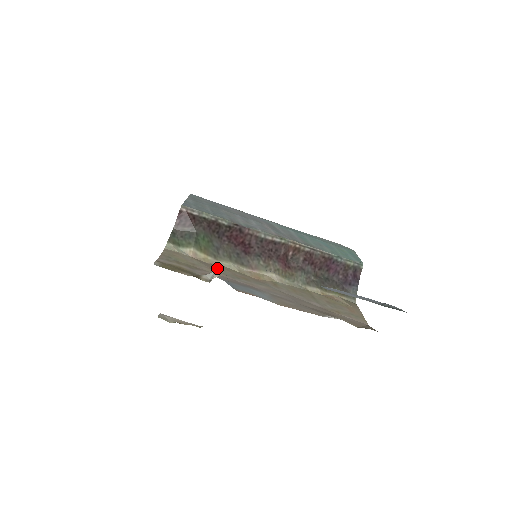
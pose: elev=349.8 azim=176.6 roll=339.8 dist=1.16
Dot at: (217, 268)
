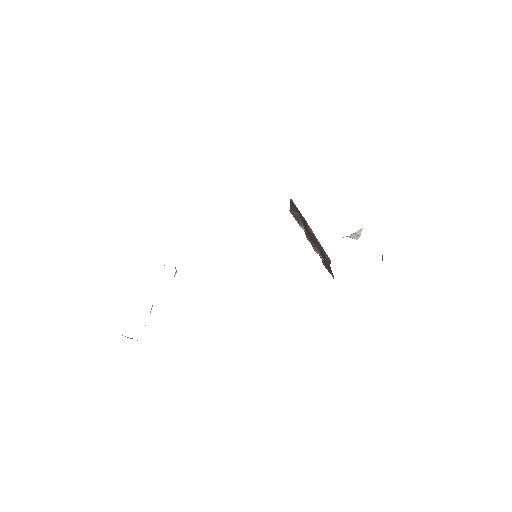
Dot at: occluded
